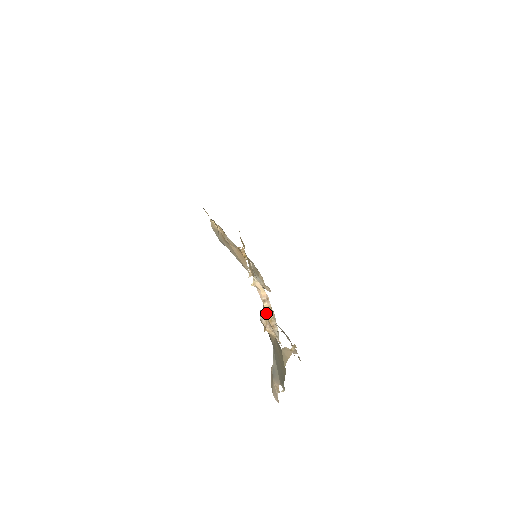
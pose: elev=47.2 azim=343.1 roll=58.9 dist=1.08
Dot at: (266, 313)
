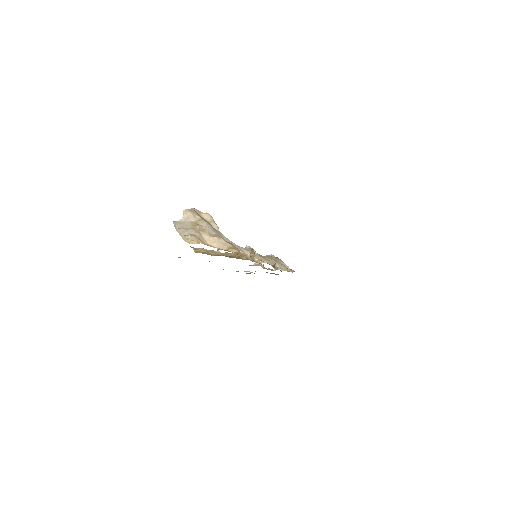
Dot at: (253, 255)
